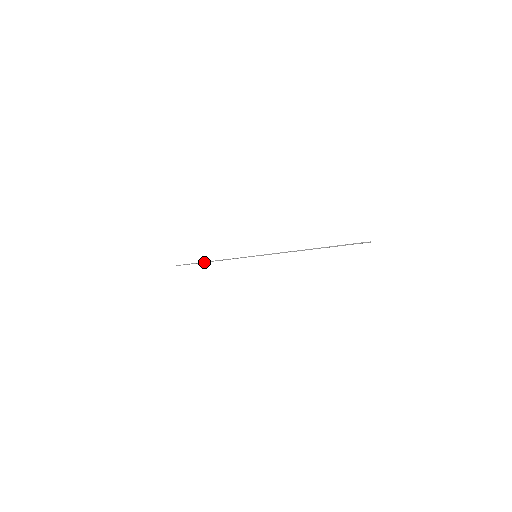
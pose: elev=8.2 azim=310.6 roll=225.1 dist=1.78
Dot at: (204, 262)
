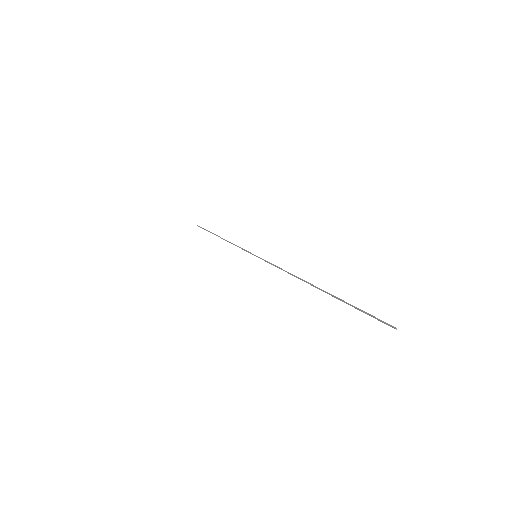
Dot at: (215, 234)
